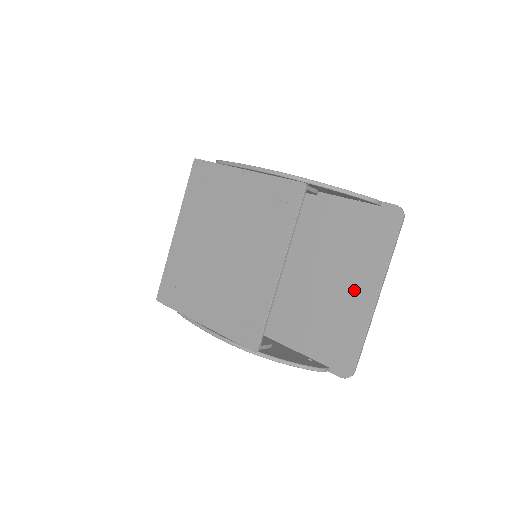
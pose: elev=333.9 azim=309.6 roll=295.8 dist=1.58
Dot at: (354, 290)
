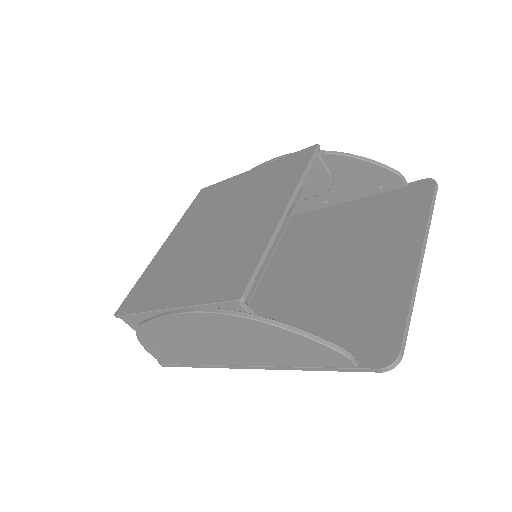
Dot at: (386, 262)
